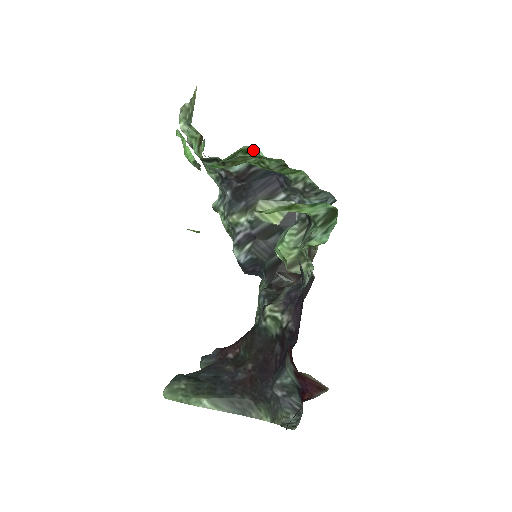
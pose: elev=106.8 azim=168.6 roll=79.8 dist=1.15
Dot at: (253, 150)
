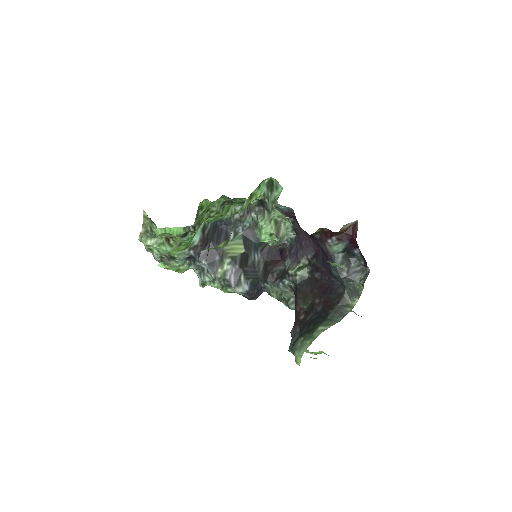
Dot at: (204, 203)
